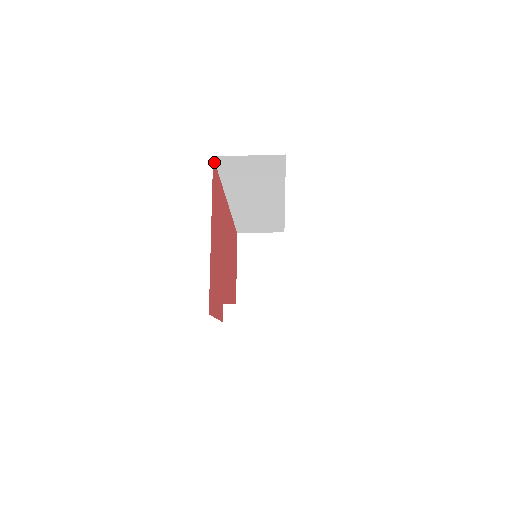
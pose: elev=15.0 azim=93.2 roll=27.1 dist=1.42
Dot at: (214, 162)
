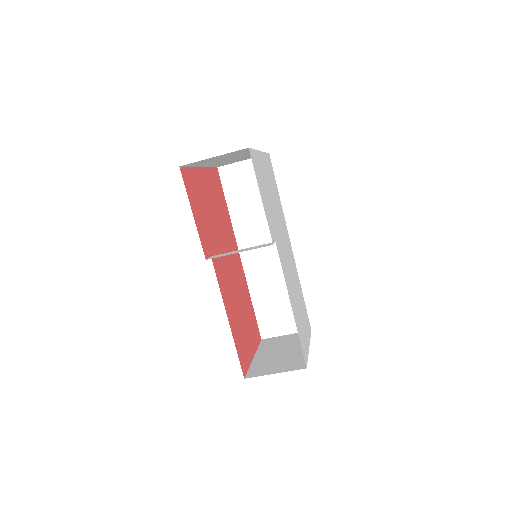
Dot at: (218, 174)
